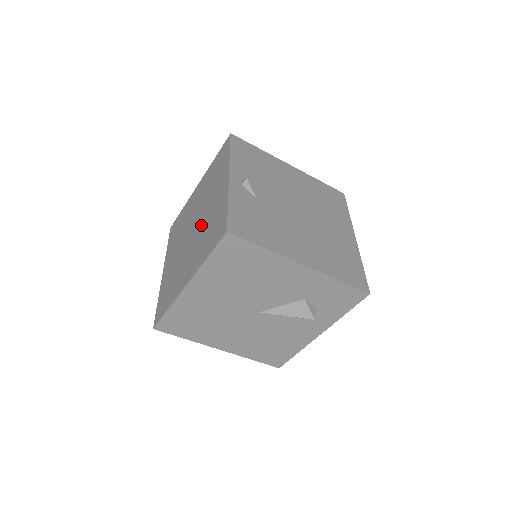
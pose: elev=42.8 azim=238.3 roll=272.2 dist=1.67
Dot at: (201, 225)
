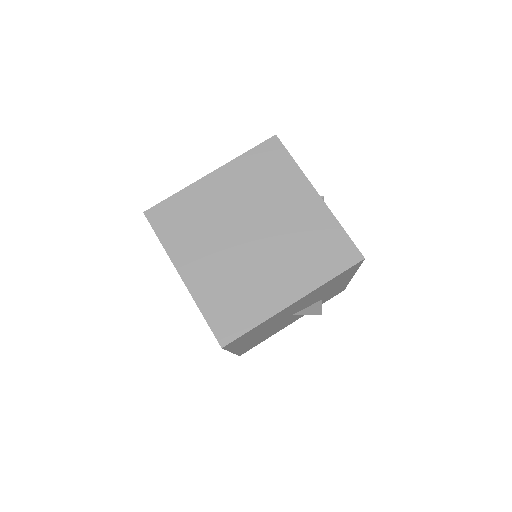
Dot at: (280, 236)
